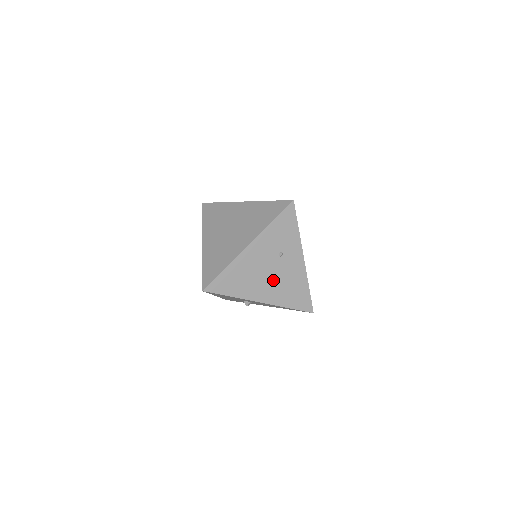
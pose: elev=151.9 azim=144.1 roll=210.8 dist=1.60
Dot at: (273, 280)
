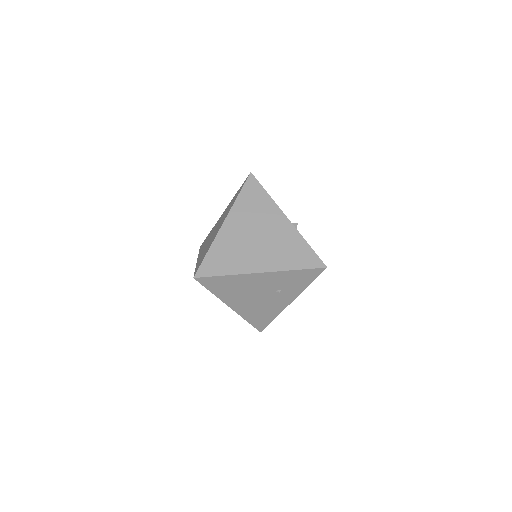
Dot at: (255, 301)
